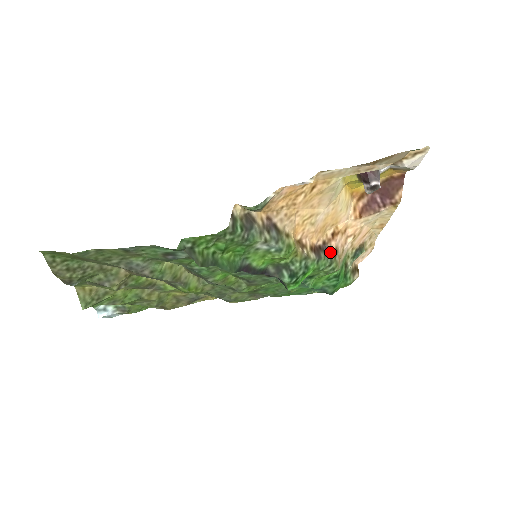
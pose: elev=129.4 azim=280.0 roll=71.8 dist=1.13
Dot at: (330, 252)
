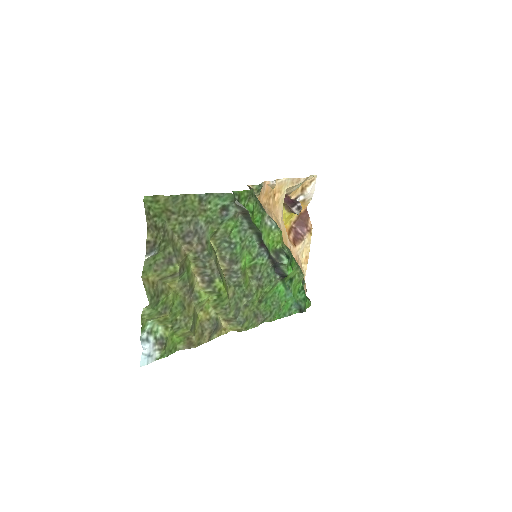
Dot at: occluded
